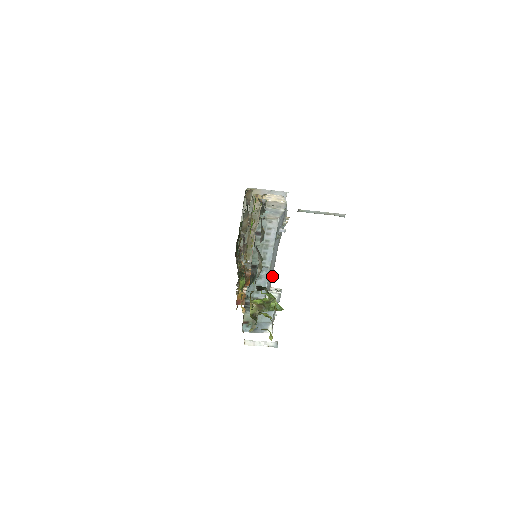
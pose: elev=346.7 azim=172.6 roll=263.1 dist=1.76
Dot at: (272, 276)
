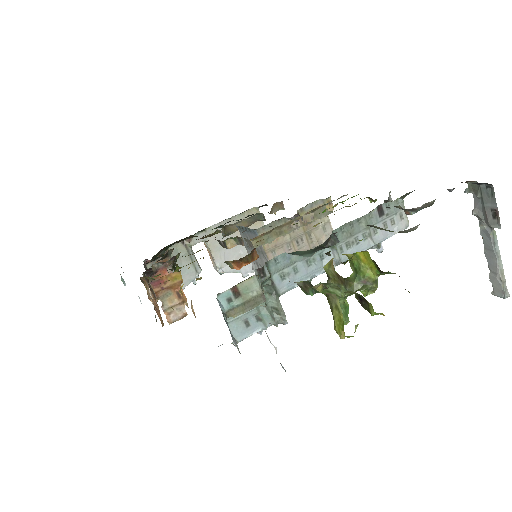
Dot at: occluded
